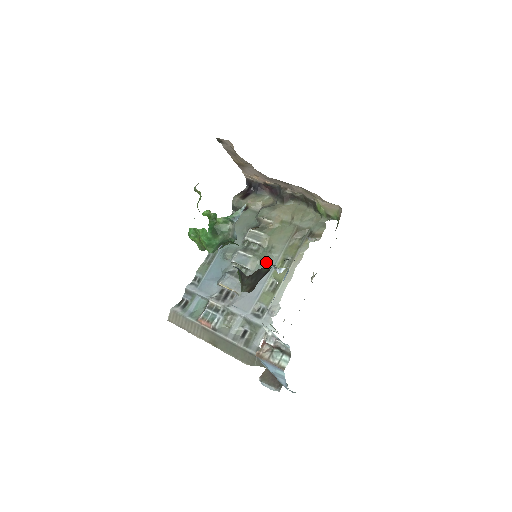
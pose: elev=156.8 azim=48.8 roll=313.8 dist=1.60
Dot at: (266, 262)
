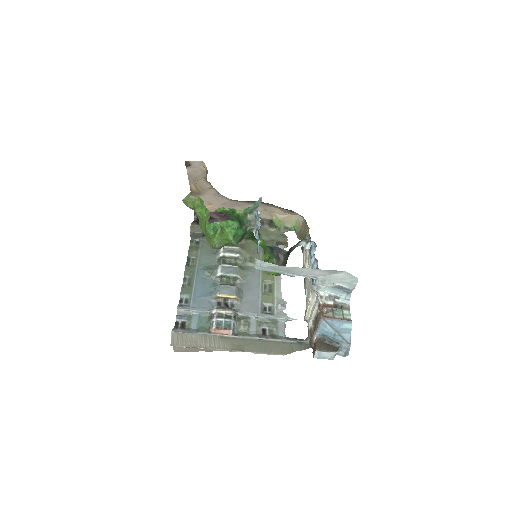
Dot at: (251, 270)
